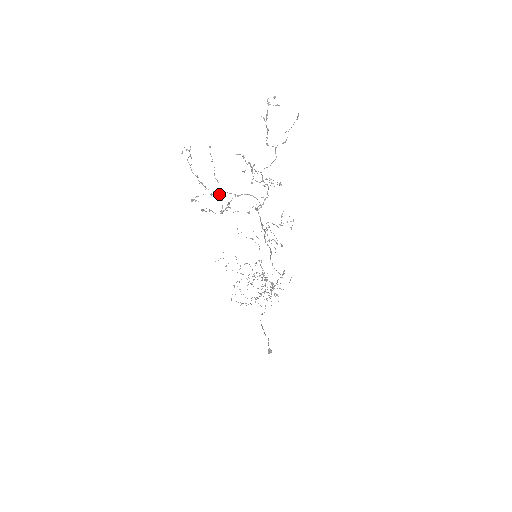
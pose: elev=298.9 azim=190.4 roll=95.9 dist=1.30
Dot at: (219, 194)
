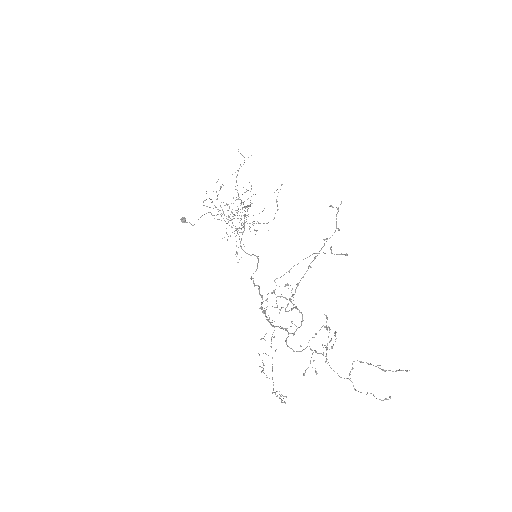
Dot at: occluded
